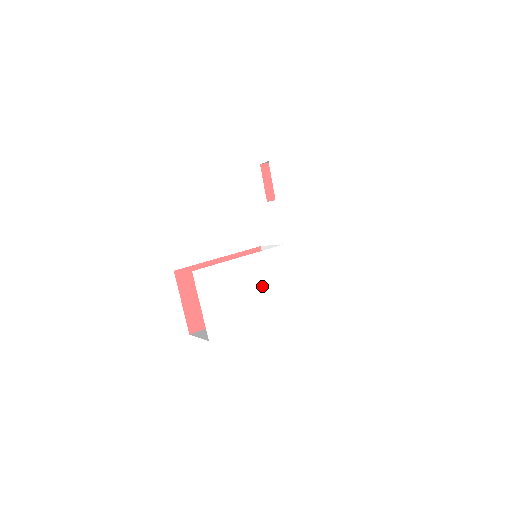
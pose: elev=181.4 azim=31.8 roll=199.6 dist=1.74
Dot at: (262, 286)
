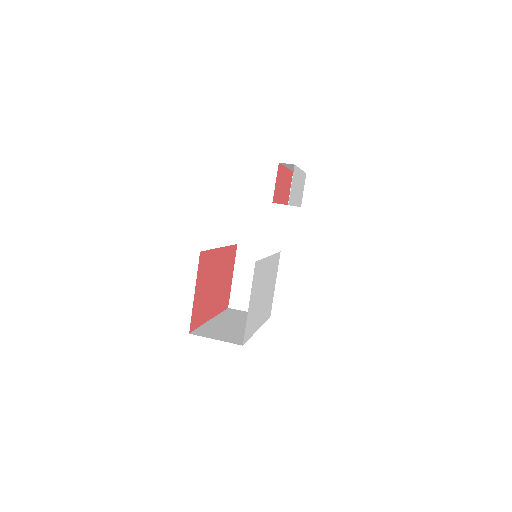
Dot at: (267, 291)
